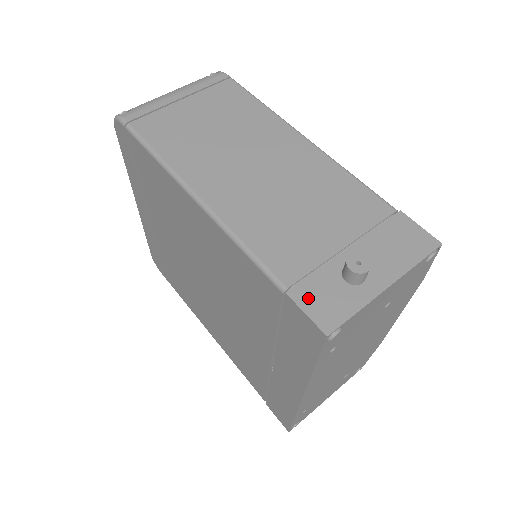
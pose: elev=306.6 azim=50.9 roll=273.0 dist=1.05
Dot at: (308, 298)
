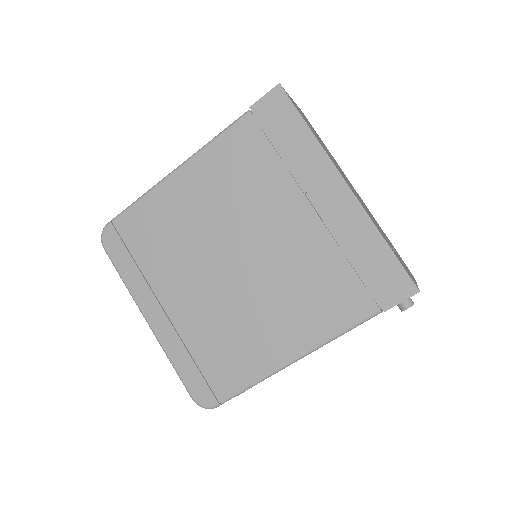
Dot at: occluded
